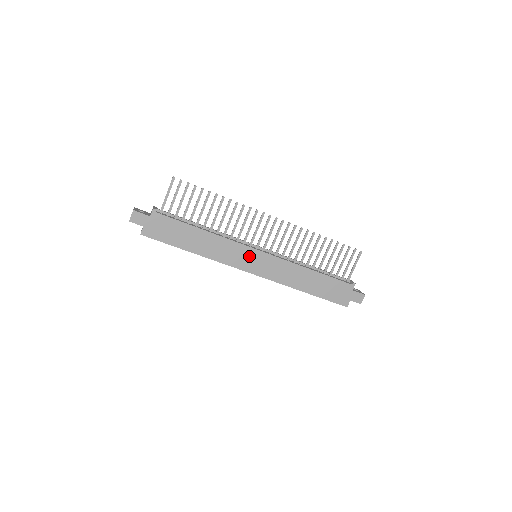
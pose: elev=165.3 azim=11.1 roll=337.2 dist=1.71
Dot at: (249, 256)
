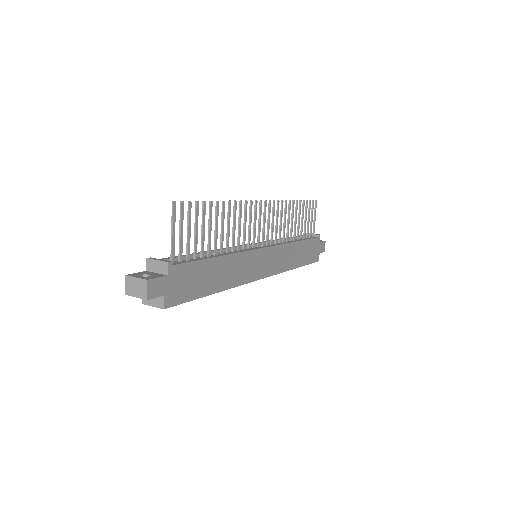
Dot at: (258, 260)
